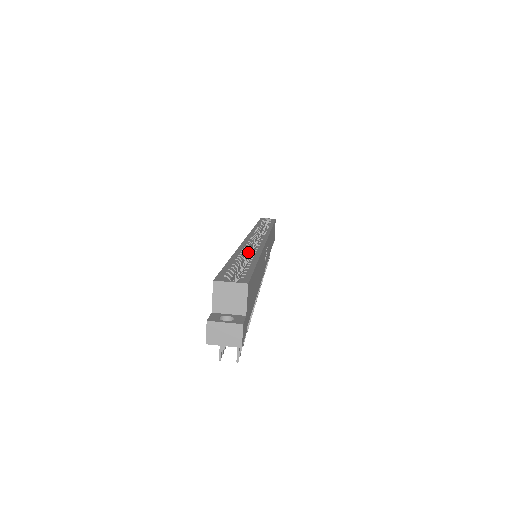
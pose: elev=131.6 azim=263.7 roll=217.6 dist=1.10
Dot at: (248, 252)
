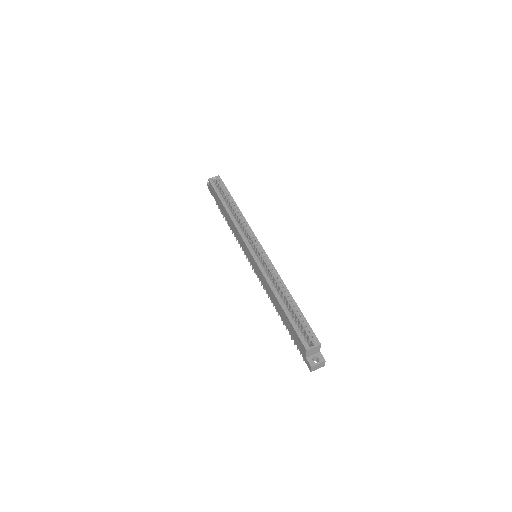
Dot at: (271, 279)
